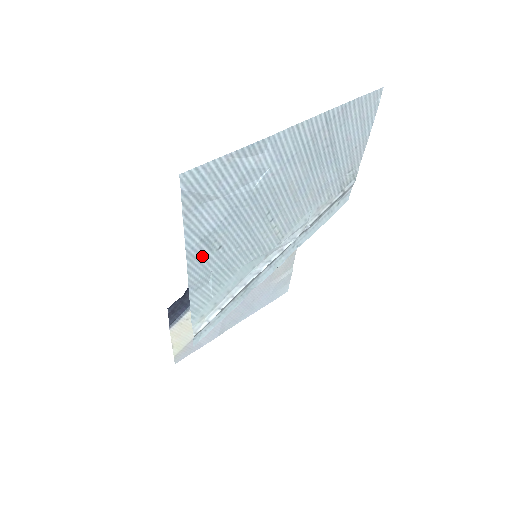
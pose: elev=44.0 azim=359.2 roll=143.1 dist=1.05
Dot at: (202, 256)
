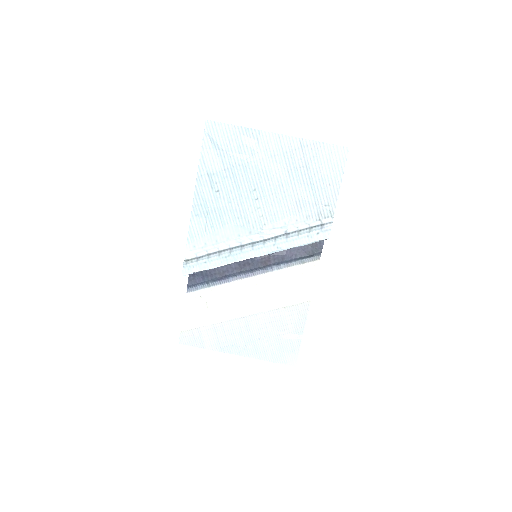
Dot at: (206, 188)
